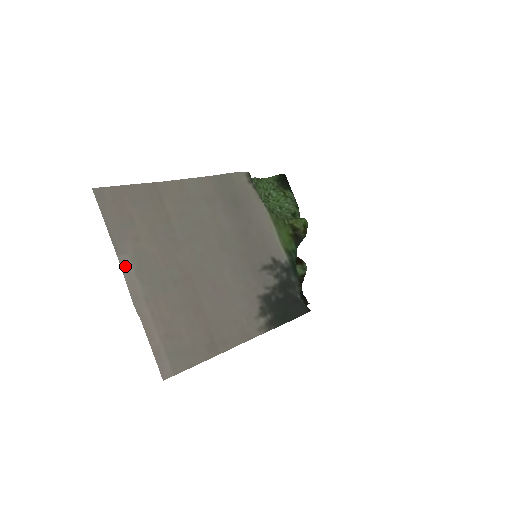
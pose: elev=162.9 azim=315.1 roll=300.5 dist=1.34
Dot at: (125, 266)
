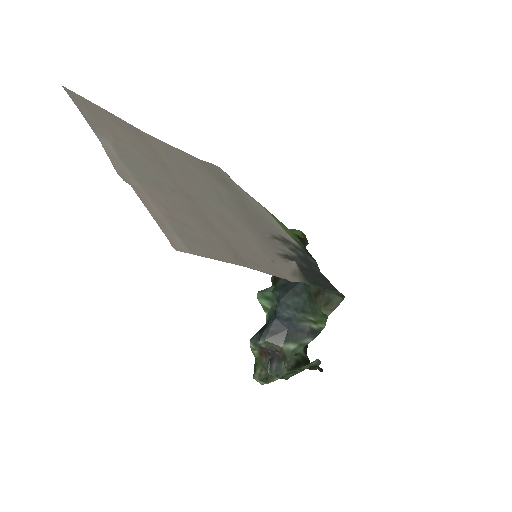
Dot at: (105, 143)
